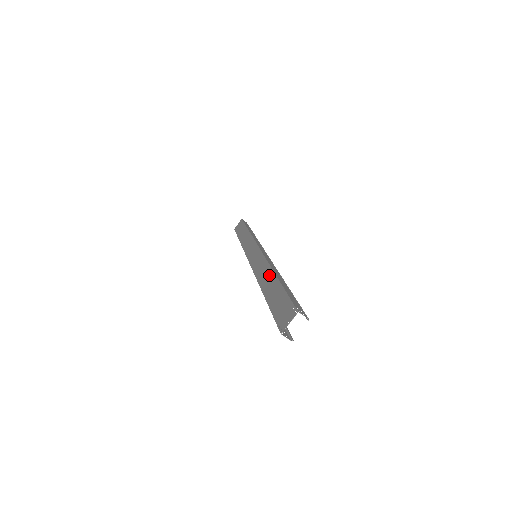
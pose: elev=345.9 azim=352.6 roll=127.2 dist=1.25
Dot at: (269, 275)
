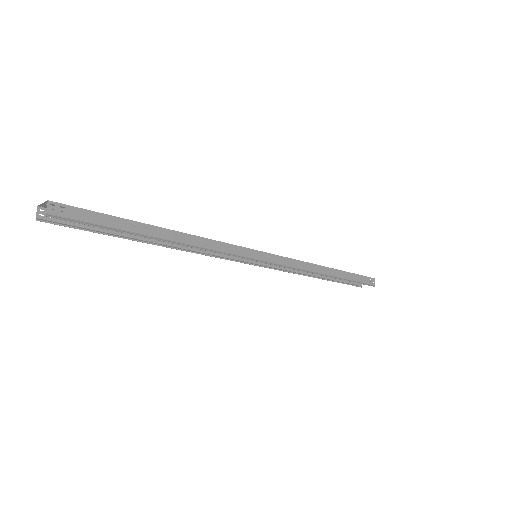
Dot at: (177, 232)
